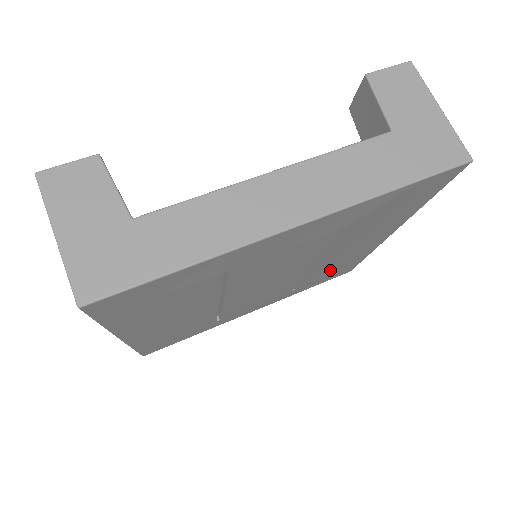
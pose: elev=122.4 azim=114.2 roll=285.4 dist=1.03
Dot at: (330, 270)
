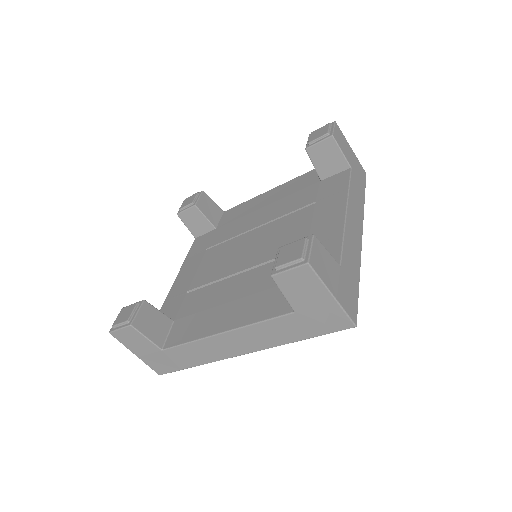
Dot at: occluded
